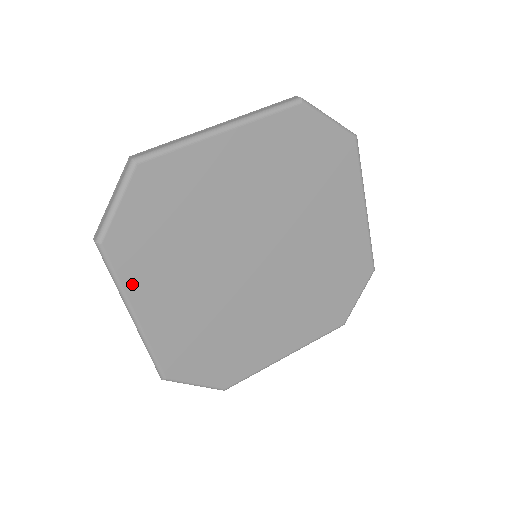
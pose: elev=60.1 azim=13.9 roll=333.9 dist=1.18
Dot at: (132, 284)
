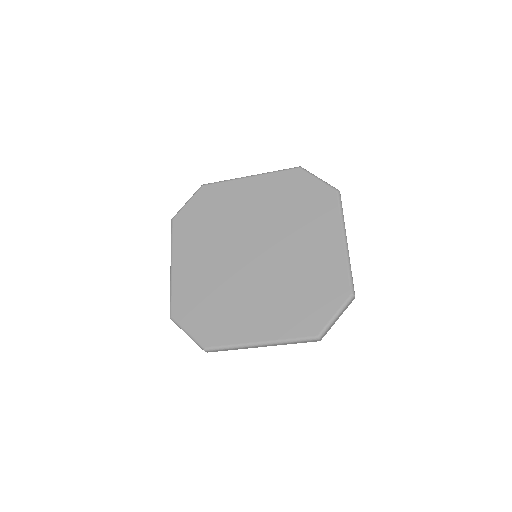
Dot at: (178, 245)
